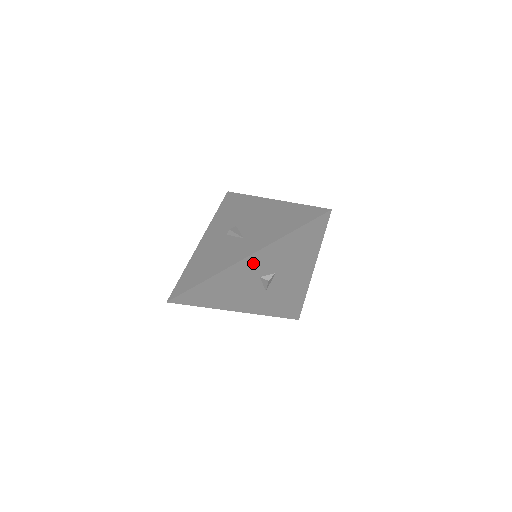
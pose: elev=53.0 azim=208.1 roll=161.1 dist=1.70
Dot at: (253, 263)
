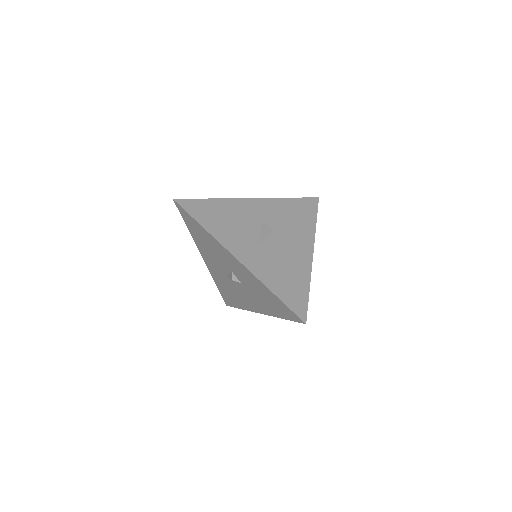
Dot at: (237, 264)
